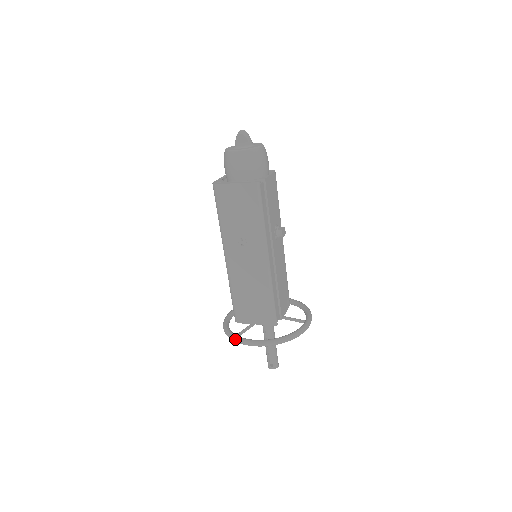
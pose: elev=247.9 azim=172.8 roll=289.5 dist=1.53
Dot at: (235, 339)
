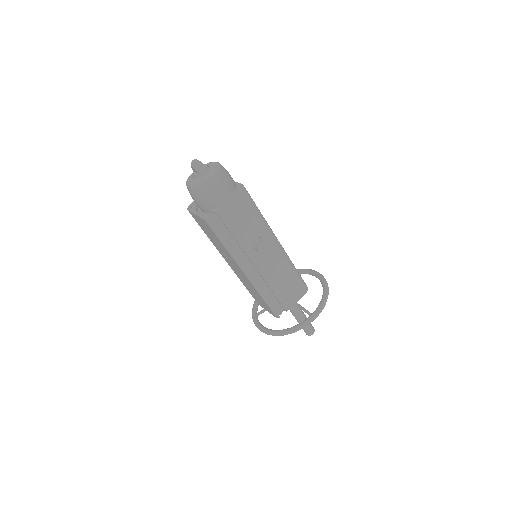
Dot at: occluded
